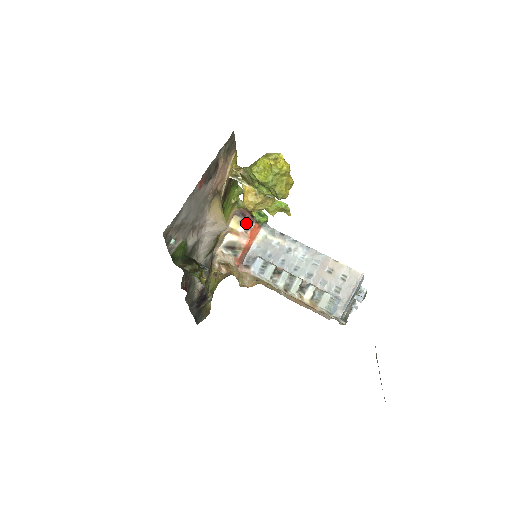
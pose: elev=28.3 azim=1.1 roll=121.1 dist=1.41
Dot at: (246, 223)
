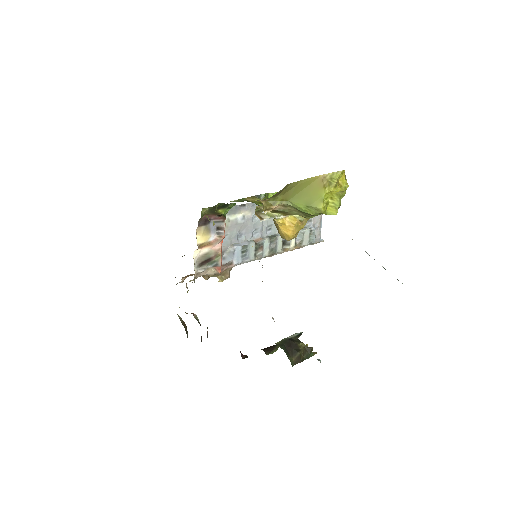
Dot at: (214, 227)
